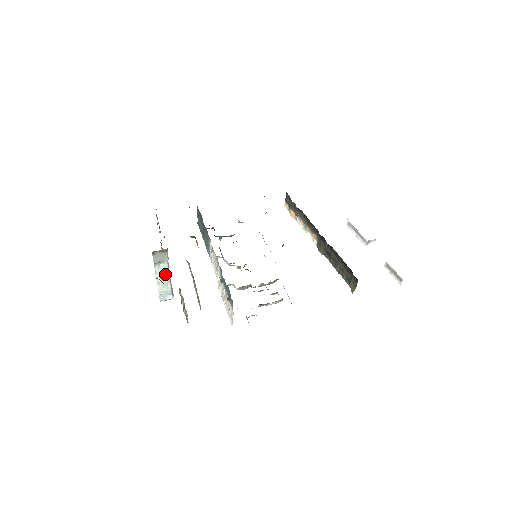
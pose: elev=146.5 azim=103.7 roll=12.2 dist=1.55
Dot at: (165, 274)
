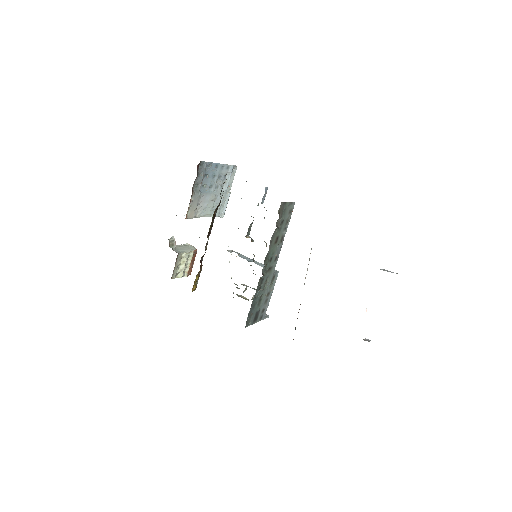
Dot at: occluded
